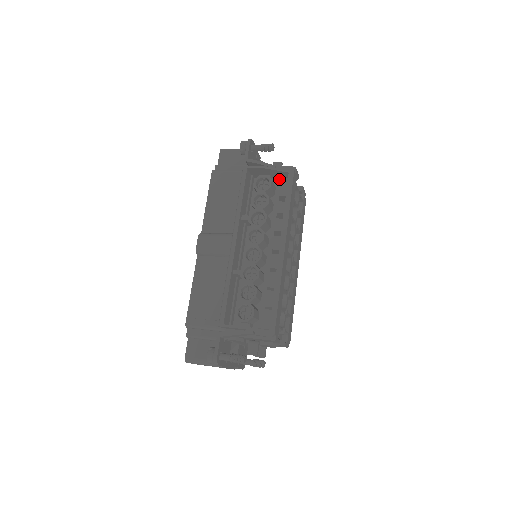
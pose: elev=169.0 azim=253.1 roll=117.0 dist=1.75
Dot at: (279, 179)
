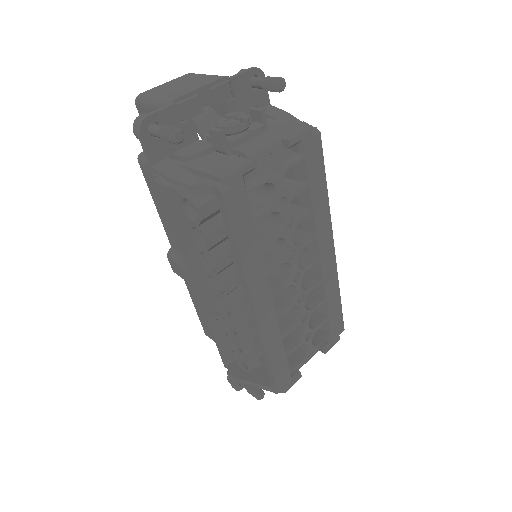
Dot at: occluded
